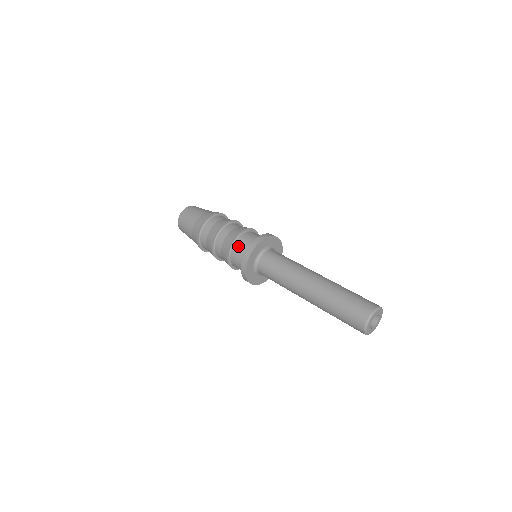
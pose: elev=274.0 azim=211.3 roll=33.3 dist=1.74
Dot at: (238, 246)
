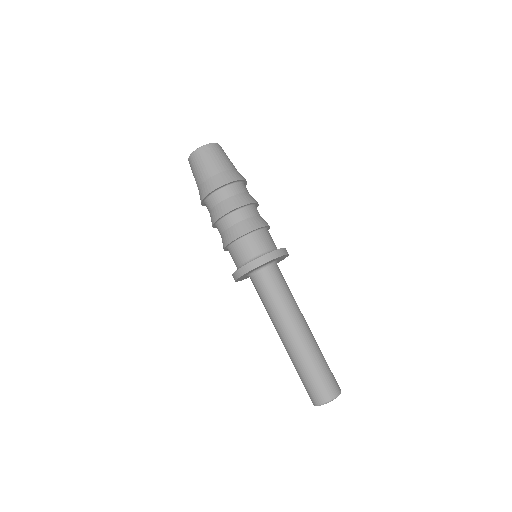
Dot at: (246, 244)
